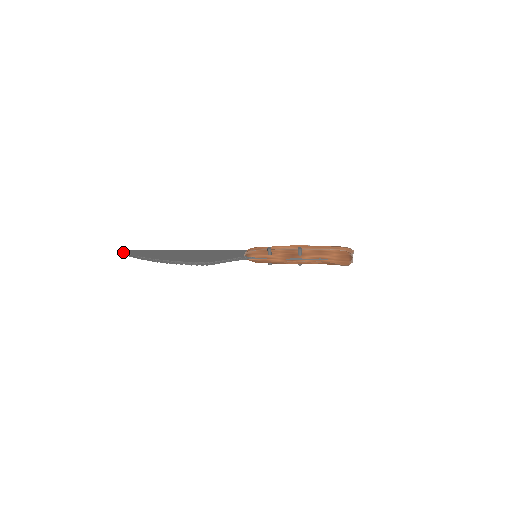
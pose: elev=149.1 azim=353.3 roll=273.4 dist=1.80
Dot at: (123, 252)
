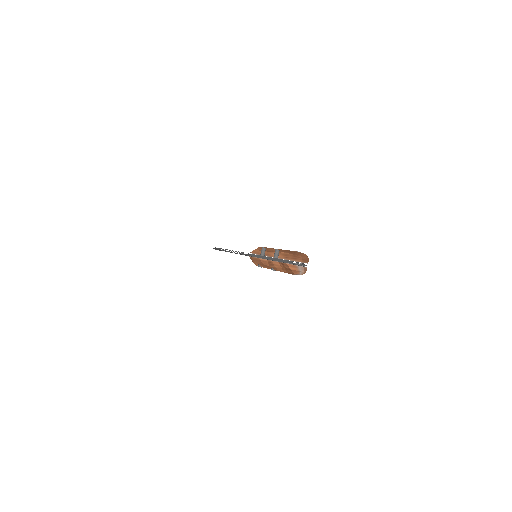
Dot at: occluded
